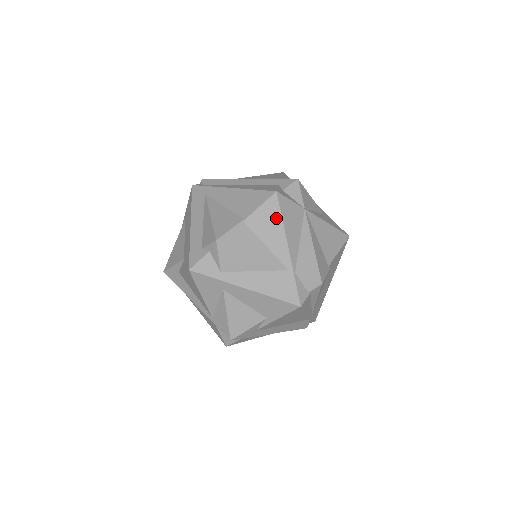
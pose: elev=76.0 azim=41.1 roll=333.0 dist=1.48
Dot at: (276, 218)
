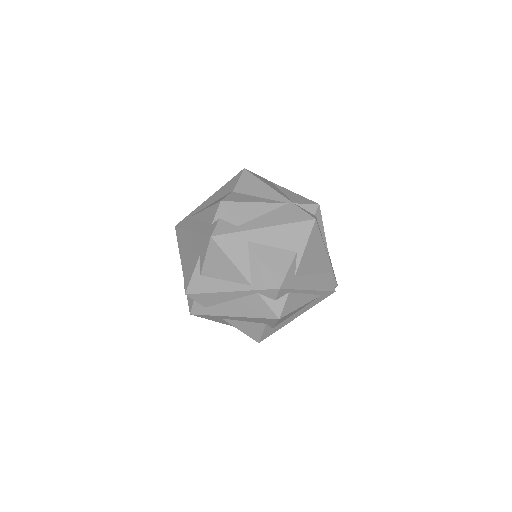
Dot at: (255, 181)
